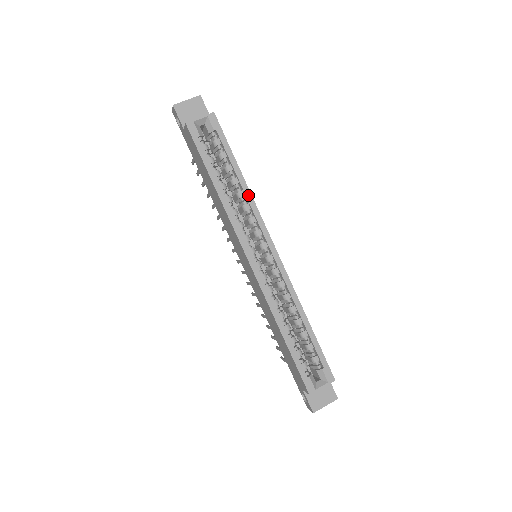
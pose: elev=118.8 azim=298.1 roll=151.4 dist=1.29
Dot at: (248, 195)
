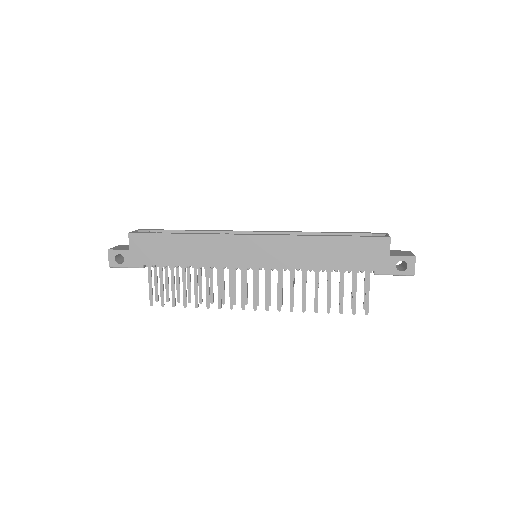
Dot at: (208, 231)
